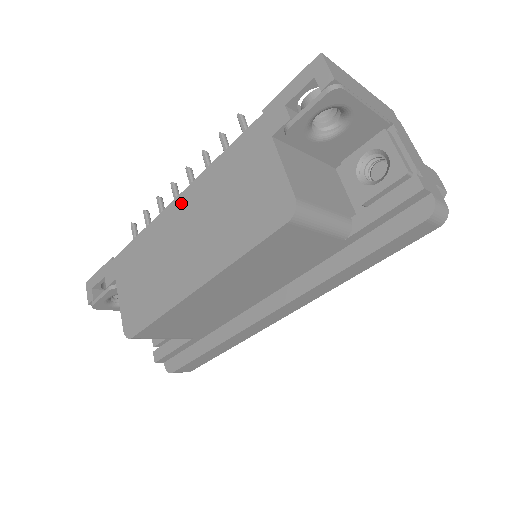
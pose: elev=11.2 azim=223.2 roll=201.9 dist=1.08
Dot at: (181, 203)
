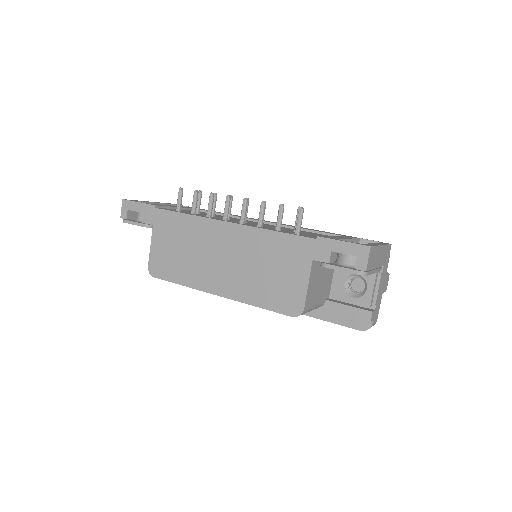
Dot at: (230, 230)
